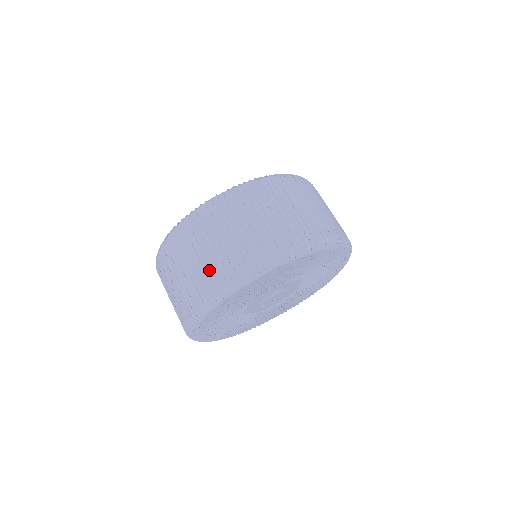
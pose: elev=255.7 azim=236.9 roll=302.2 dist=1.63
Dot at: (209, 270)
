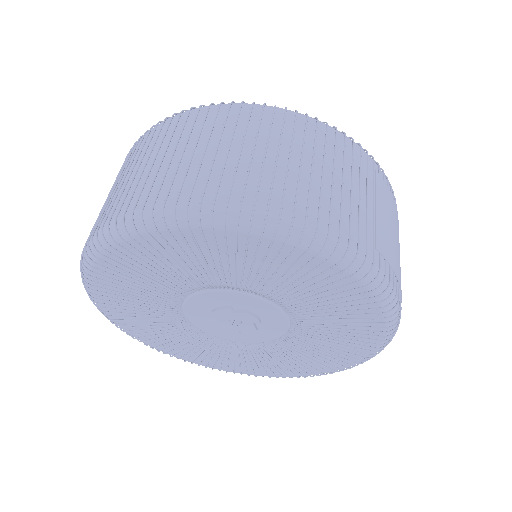
Dot at: (193, 172)
